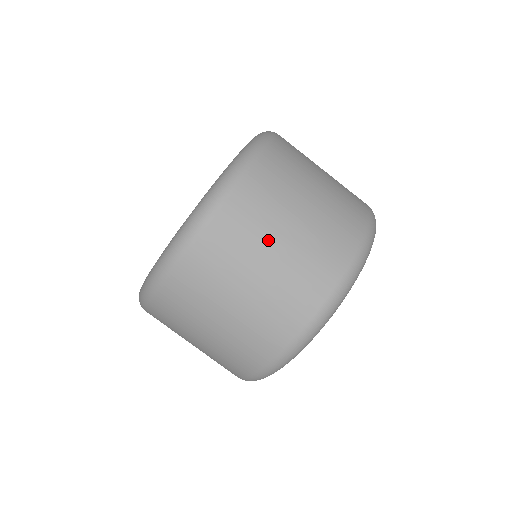
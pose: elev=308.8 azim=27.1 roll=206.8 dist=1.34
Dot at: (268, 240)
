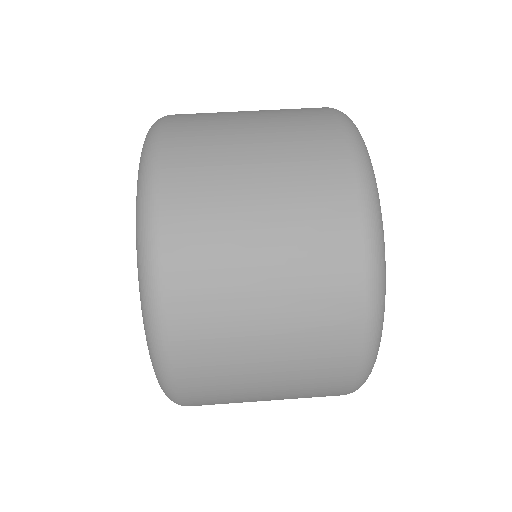
Dot at: (250, 355)
